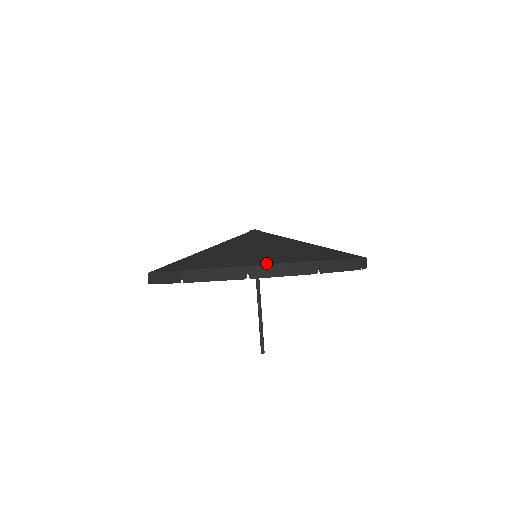
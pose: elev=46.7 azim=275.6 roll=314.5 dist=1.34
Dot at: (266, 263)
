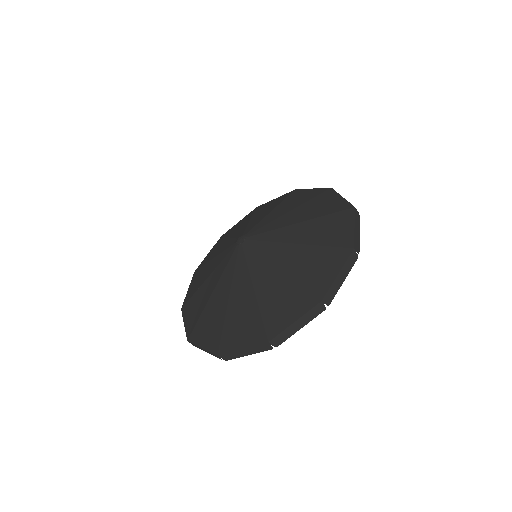
Dot at: (230, 349)
